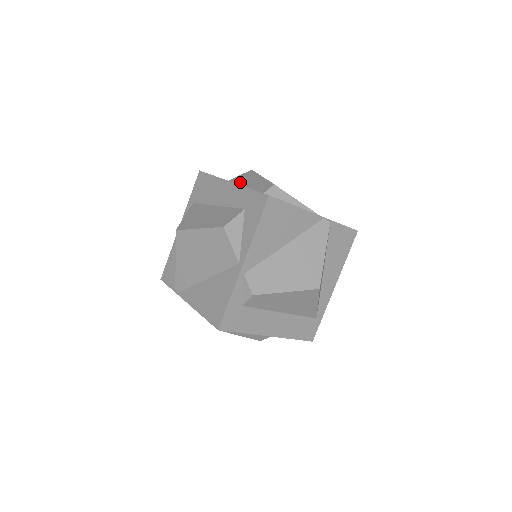
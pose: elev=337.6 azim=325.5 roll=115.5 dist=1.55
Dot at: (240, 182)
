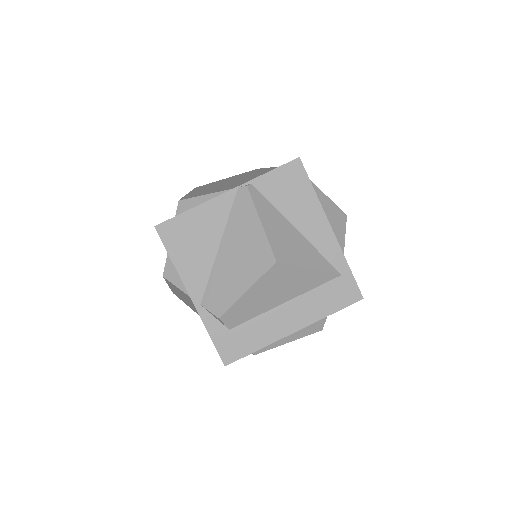
Dot at: occluded
